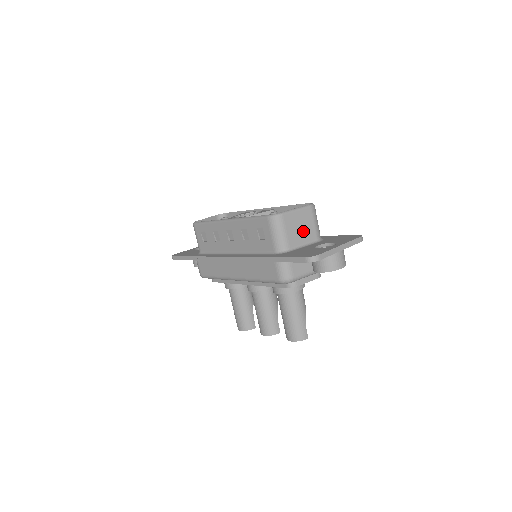
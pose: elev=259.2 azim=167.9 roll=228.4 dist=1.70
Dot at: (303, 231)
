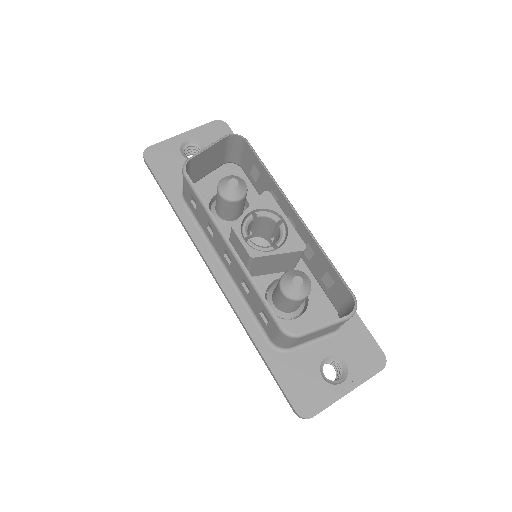
Dot at: (320, 334)
